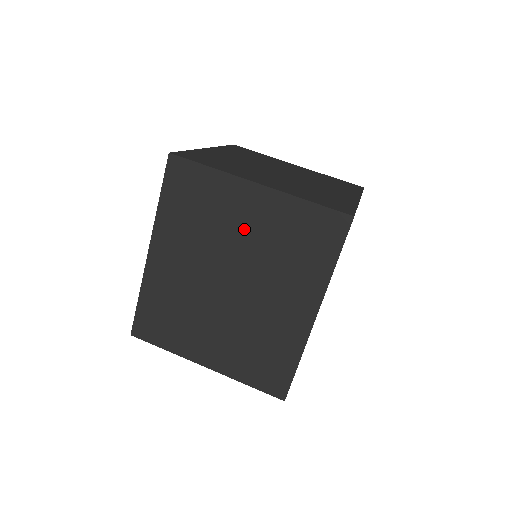
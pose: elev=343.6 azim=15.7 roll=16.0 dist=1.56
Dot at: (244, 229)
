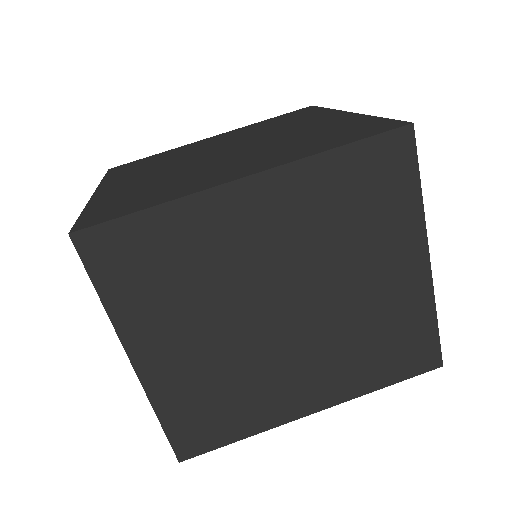
Dot at: (366, 281)
